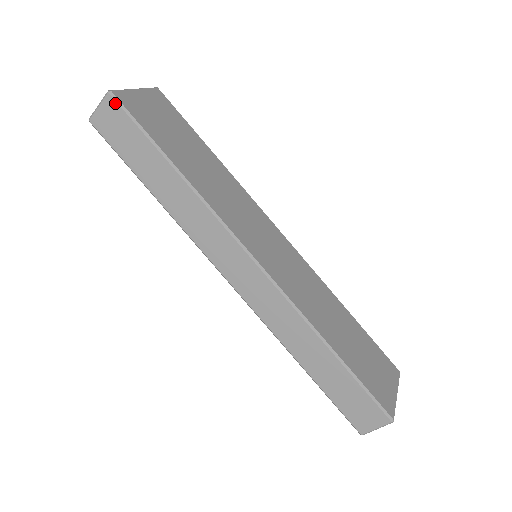
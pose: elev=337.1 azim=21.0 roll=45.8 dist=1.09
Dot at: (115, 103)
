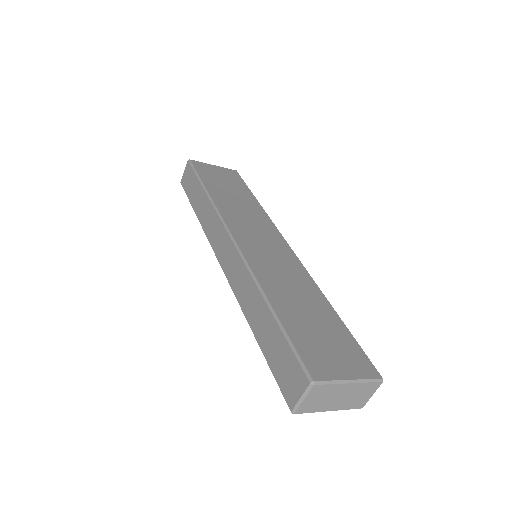
Dot at: (189, 165)
